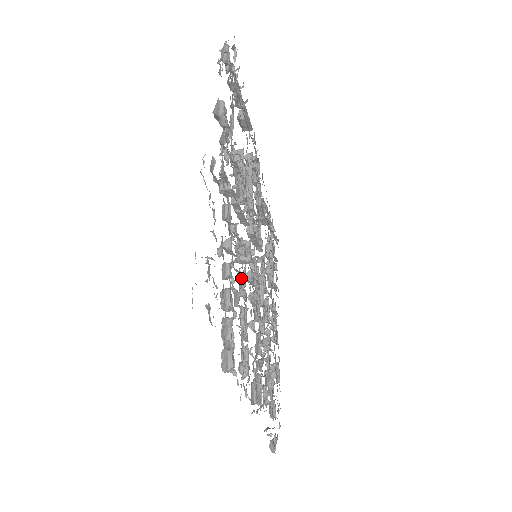
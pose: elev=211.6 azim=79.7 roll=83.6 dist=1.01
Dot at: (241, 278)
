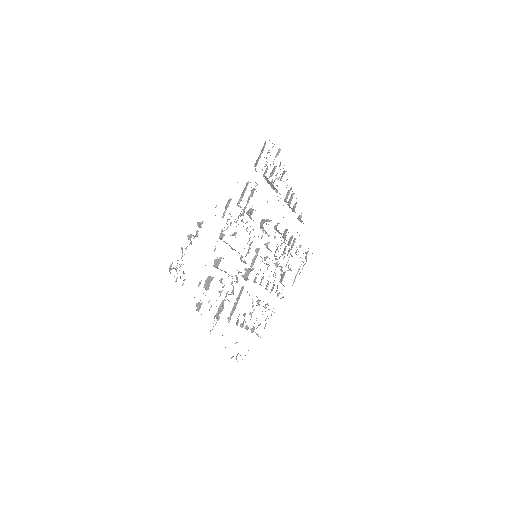
Dot at: occluded
